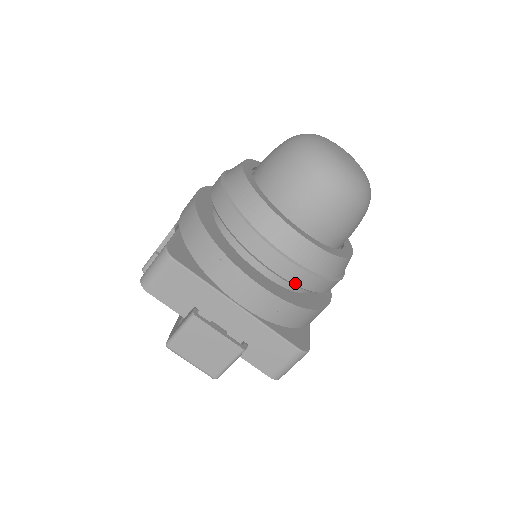
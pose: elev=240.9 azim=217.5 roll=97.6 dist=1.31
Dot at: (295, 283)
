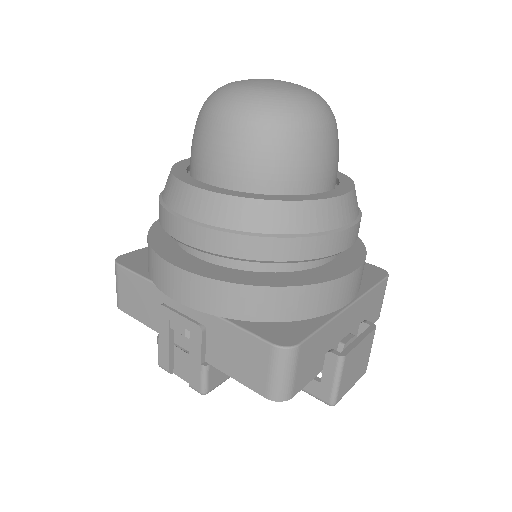
Dot at: (357, 236)
